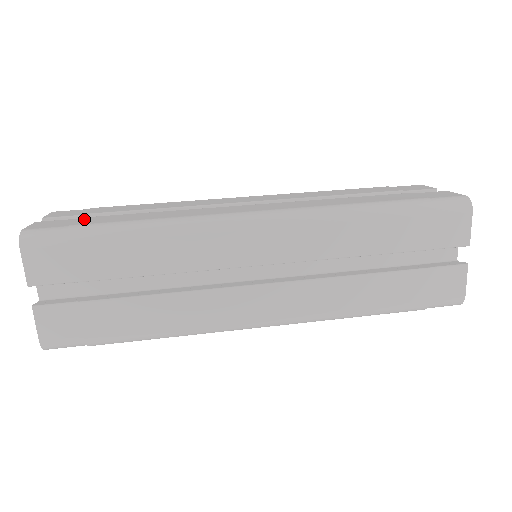
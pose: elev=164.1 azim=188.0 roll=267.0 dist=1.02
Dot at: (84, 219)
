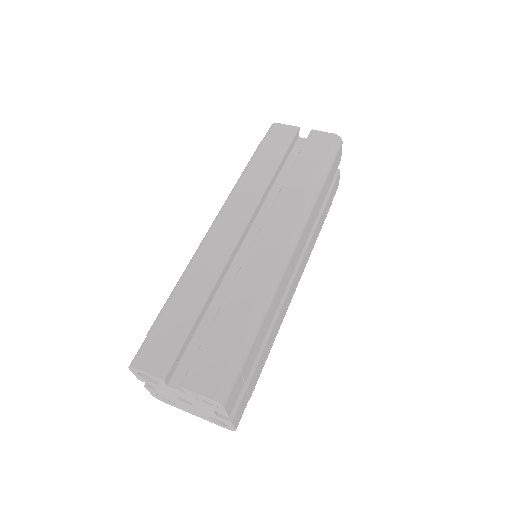
Dot at: (211, 349)
